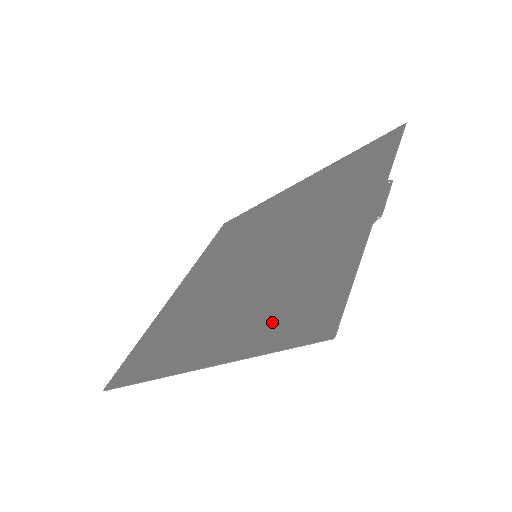
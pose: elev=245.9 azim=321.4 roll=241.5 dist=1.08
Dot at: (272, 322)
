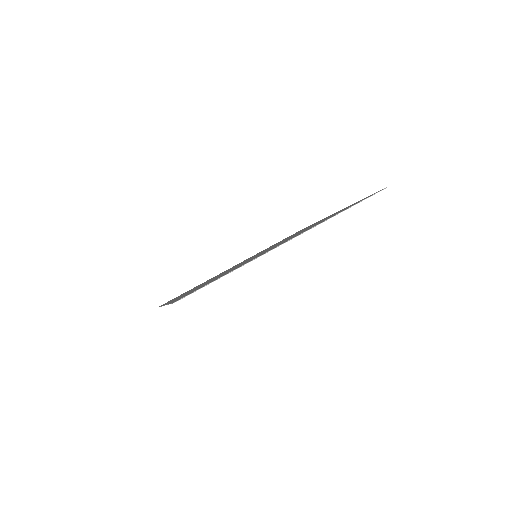
Dot at: occluded
